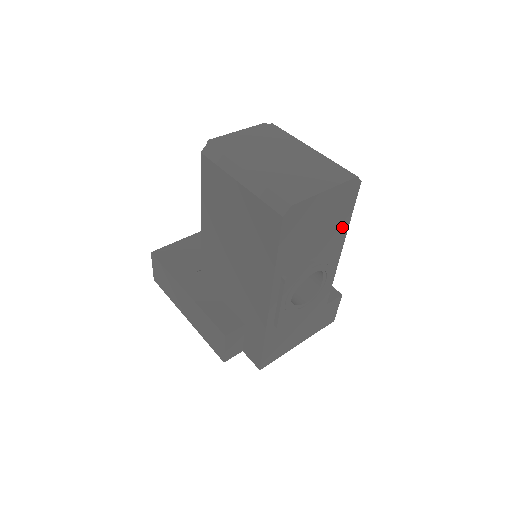
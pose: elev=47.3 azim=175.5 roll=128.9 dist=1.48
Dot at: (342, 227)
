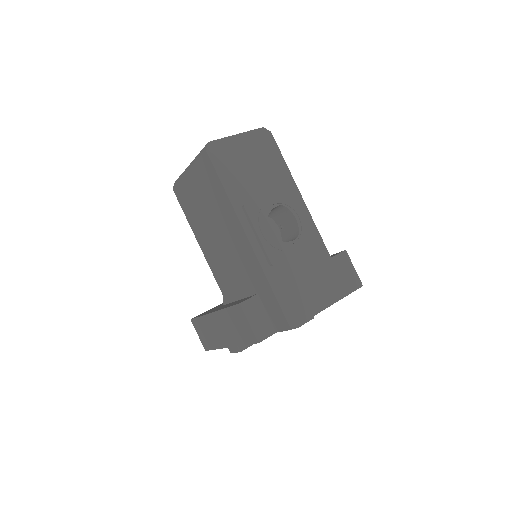
Dot at: (282, 170)
